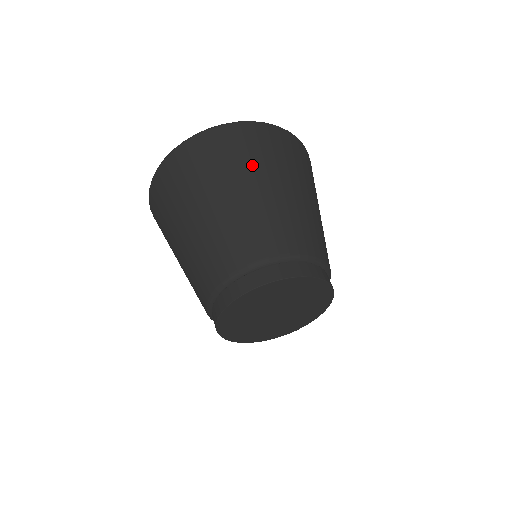
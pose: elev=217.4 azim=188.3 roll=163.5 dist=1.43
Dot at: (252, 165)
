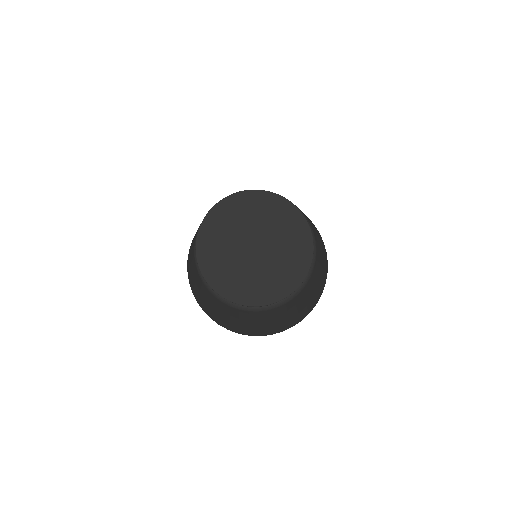
Dot at: occluded
